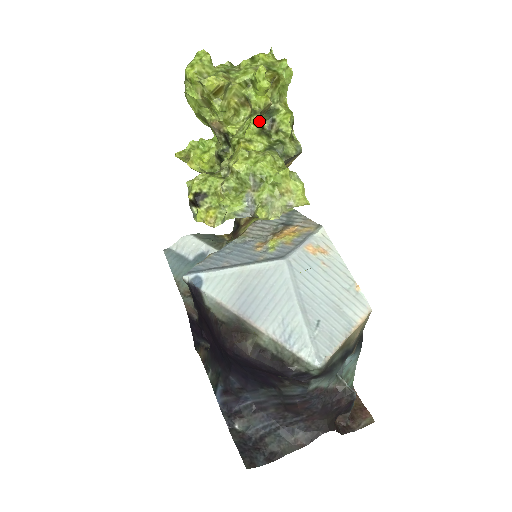
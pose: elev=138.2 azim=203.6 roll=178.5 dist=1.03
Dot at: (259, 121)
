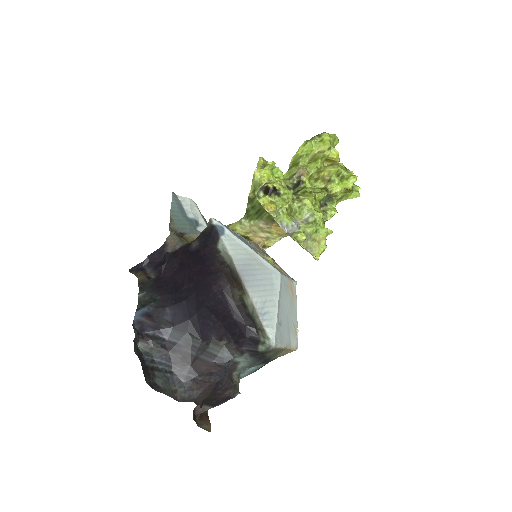
Dot at: (324, 196)
